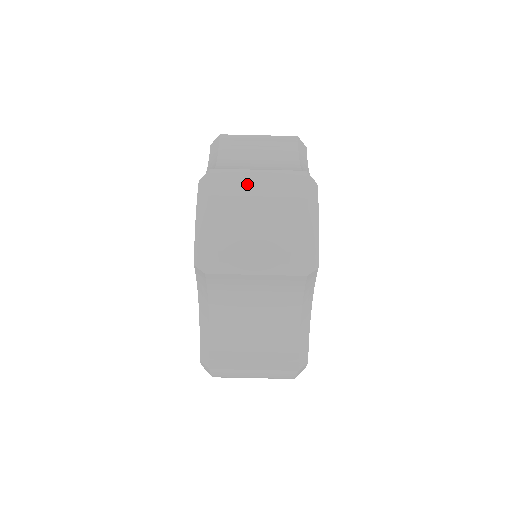
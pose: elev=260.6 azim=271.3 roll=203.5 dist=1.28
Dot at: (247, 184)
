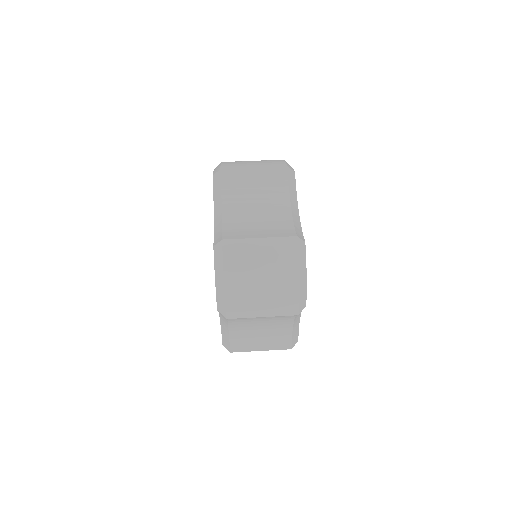
Dot at: occluded
